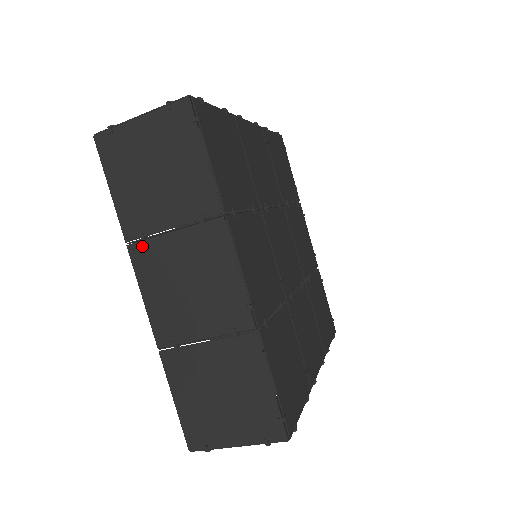
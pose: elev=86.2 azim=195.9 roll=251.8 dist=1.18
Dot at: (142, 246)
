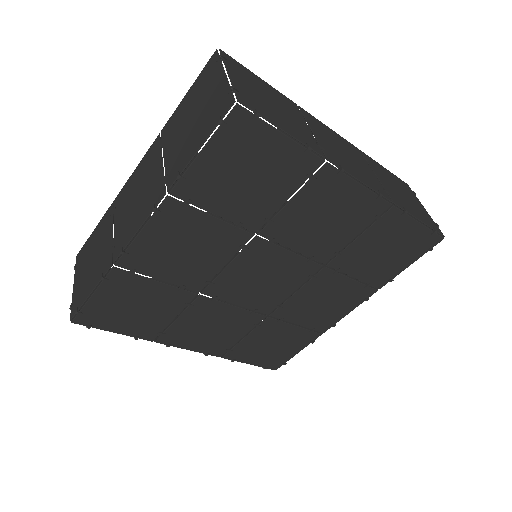
Dot at: (158, 145)
